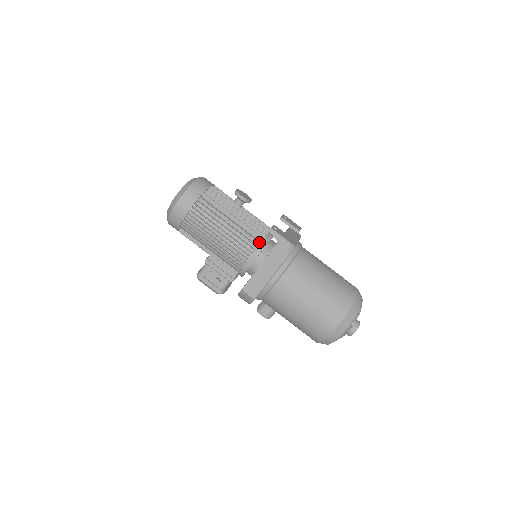
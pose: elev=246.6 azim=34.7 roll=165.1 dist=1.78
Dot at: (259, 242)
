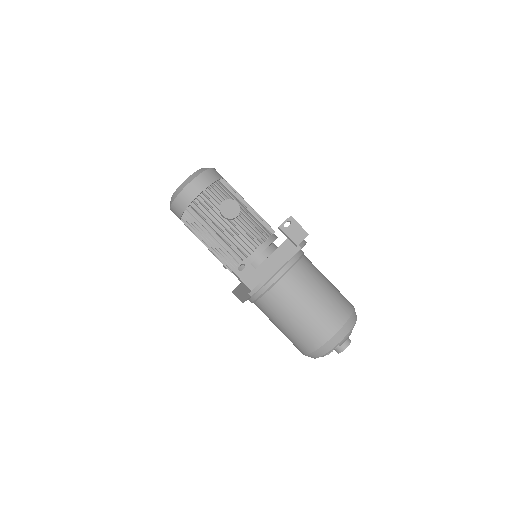
Dot at: (239, 263)
